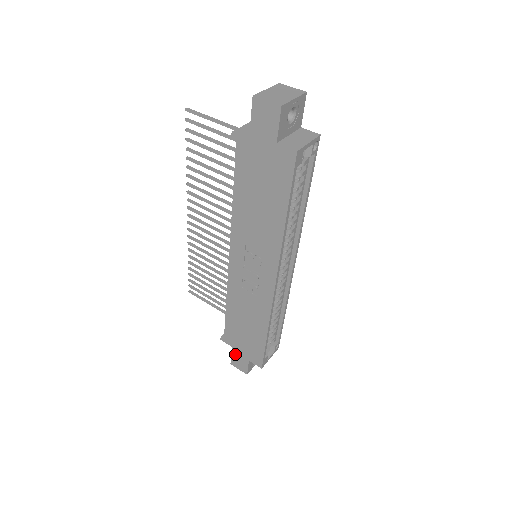
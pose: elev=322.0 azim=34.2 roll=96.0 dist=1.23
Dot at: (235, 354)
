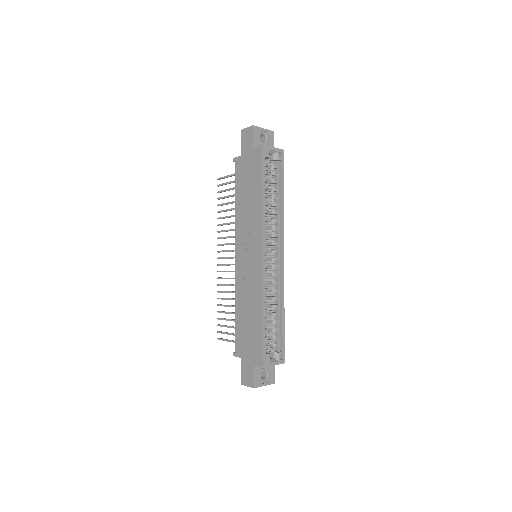
Dot at: (244, 366)
